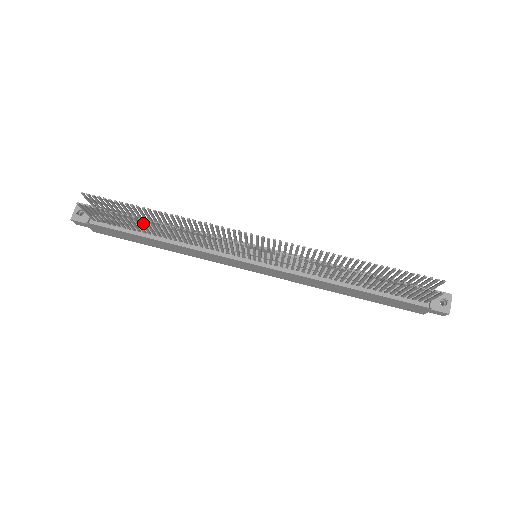
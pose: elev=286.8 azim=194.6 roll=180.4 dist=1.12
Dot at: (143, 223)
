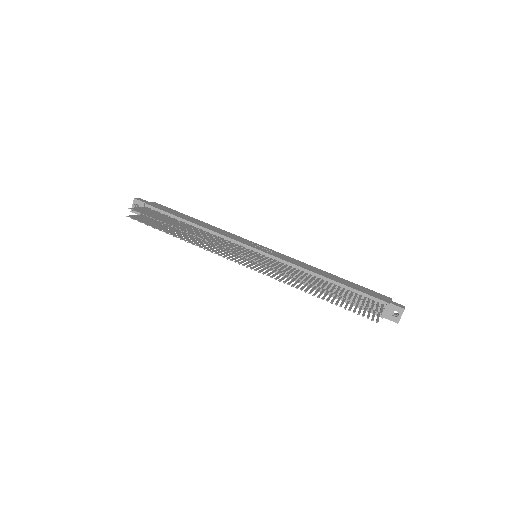
Dot at: (171, 233)
